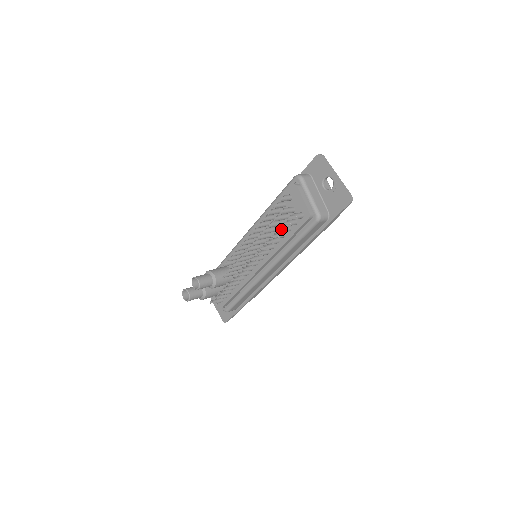
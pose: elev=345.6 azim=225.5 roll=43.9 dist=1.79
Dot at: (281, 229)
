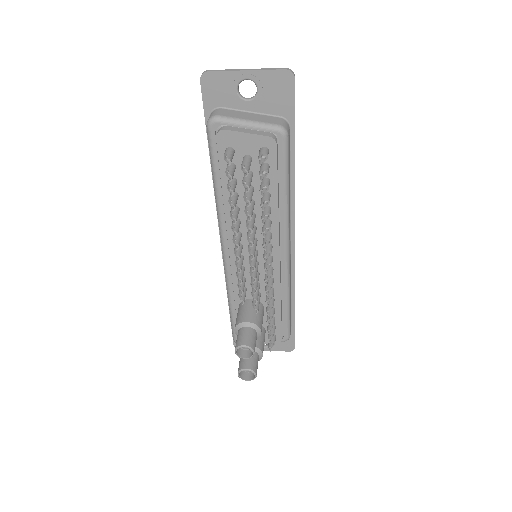
Dot at: (262, 191)
